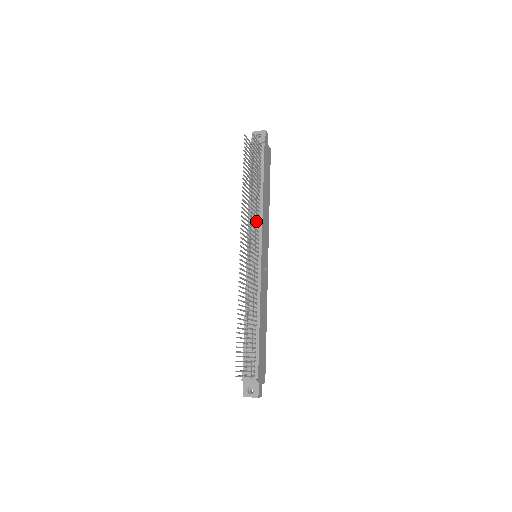
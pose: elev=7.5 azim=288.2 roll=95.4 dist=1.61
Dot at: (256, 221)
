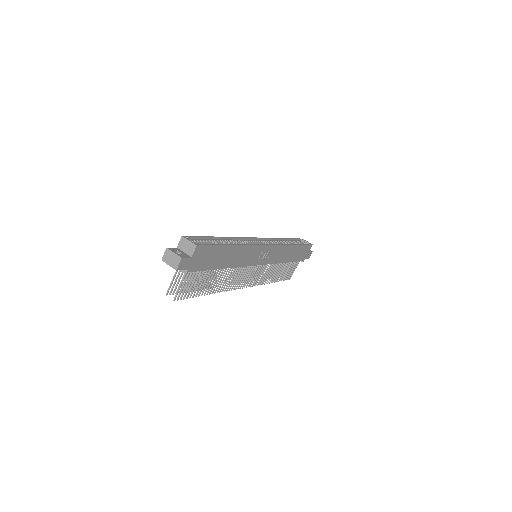
Dot at: (237, 274)
